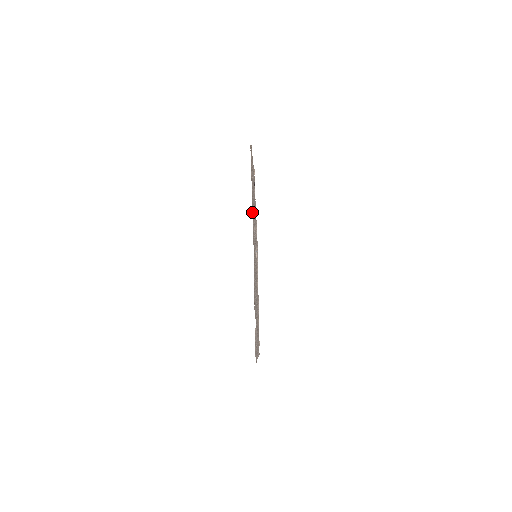
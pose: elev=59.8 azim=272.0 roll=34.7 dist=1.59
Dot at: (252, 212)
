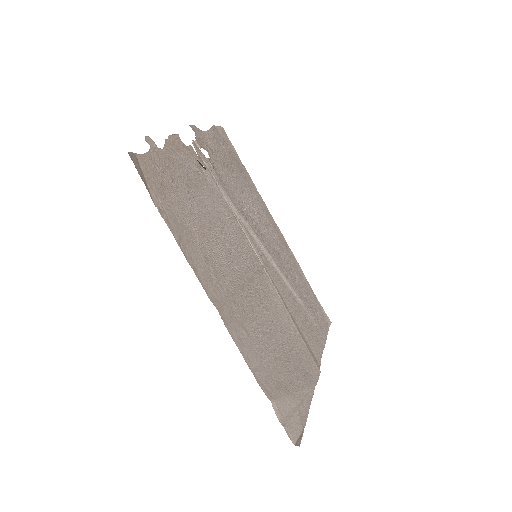
Dot at: (188, 256)
